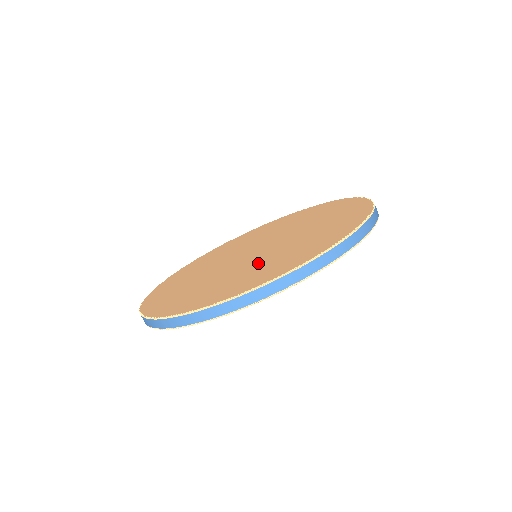
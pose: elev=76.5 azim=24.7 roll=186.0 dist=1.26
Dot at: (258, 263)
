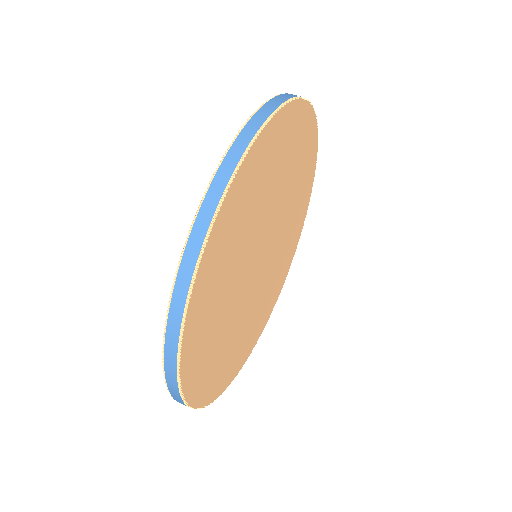
Dot at: occluded
